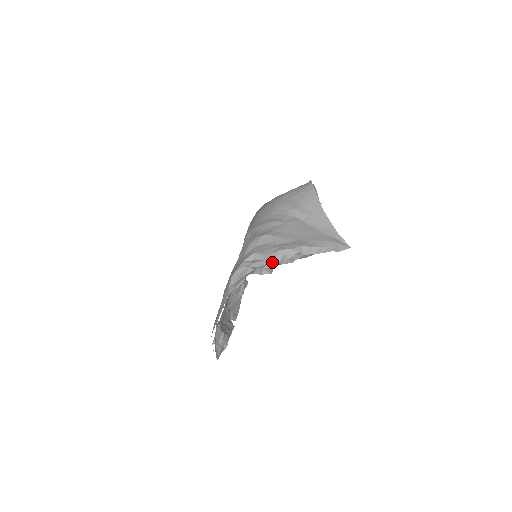
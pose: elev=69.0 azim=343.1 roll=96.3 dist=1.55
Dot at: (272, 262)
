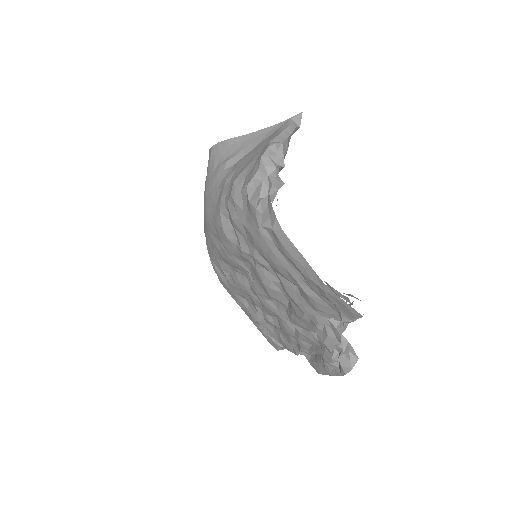
Dot at: (270, 175)
